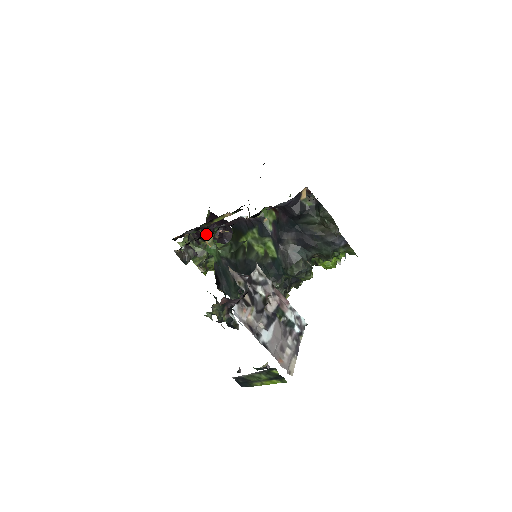
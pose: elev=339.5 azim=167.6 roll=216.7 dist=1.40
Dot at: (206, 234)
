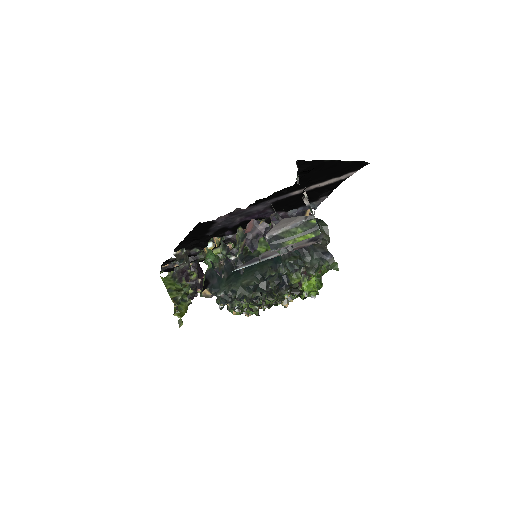
Dot at: (192, 273)
